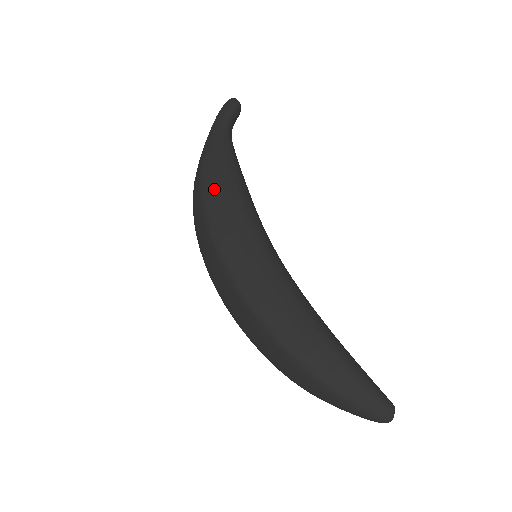
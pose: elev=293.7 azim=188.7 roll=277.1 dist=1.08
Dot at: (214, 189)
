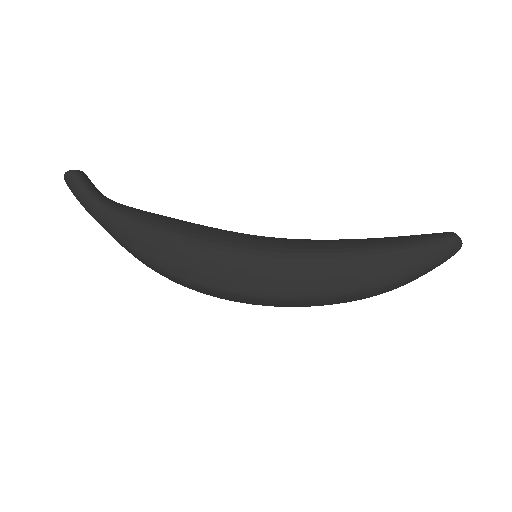
Dot at: (175, 264)
